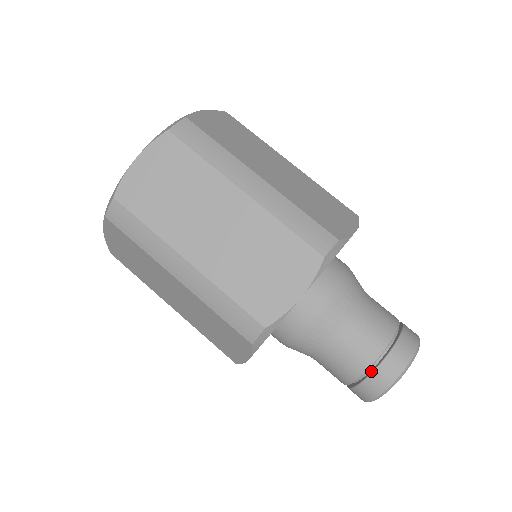
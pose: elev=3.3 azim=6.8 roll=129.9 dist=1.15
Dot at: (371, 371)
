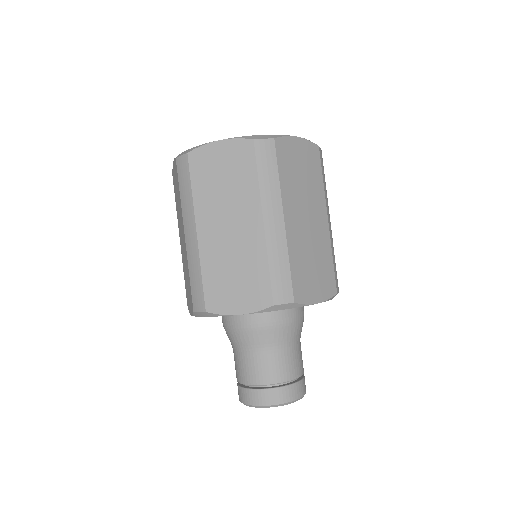
Dot at: (286, 384)
